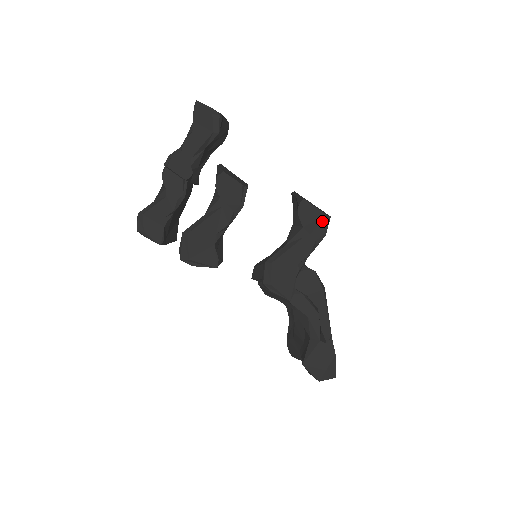
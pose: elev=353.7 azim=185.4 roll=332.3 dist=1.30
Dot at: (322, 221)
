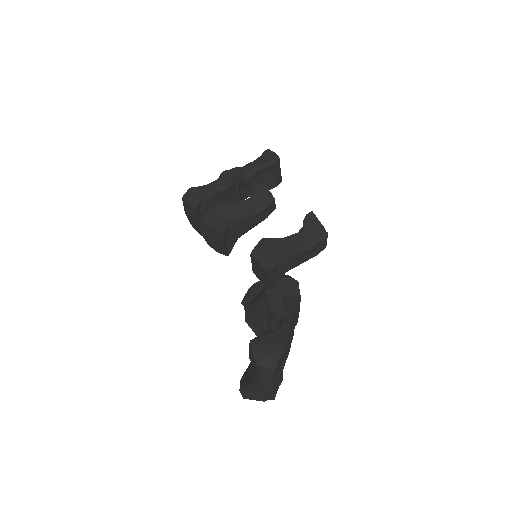
Dot at: (320, 231)
